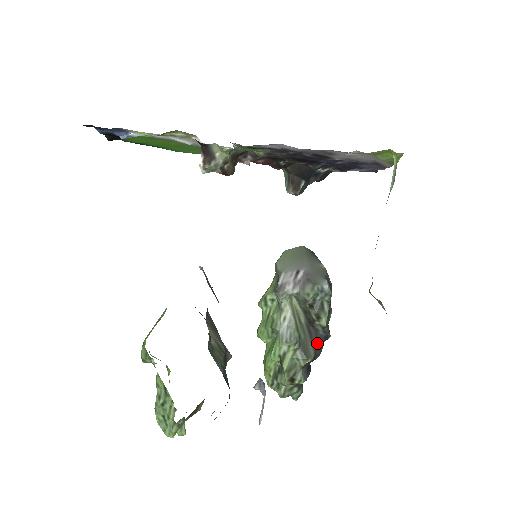
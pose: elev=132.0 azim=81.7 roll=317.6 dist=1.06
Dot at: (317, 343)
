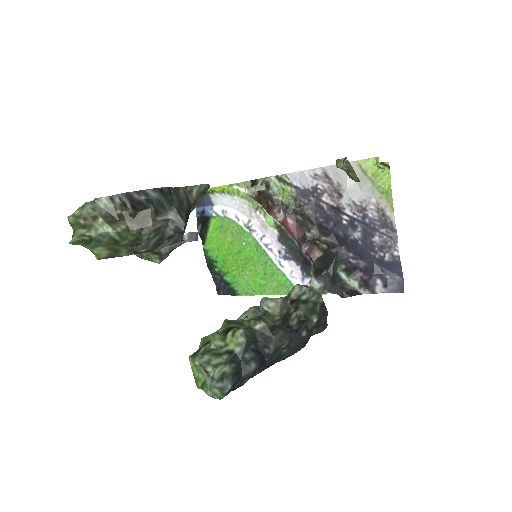
Dot at: (284, 327)
